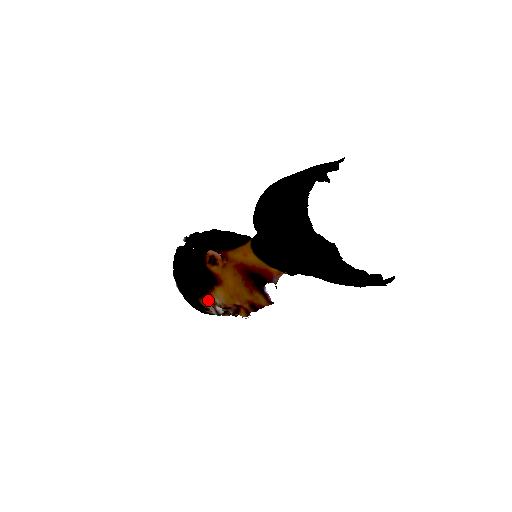
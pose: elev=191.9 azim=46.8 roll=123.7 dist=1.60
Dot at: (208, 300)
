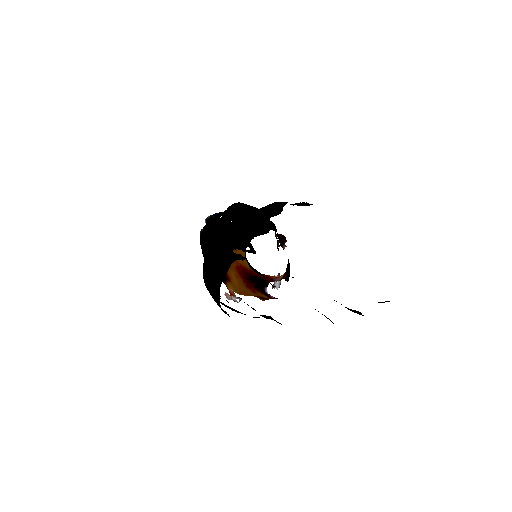
Dot at: occluded
